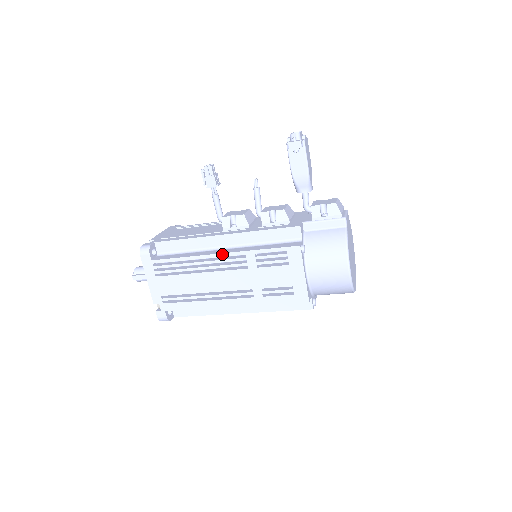
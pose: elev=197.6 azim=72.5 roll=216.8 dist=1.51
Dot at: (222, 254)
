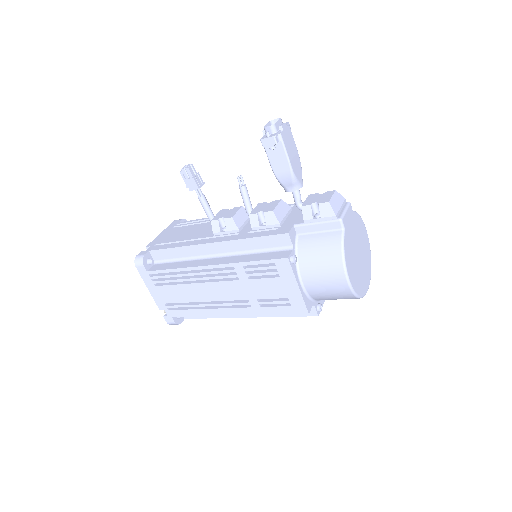
Dot at: (211, 266)
